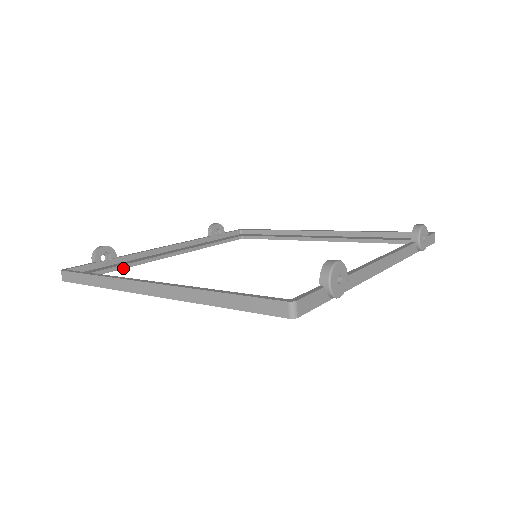
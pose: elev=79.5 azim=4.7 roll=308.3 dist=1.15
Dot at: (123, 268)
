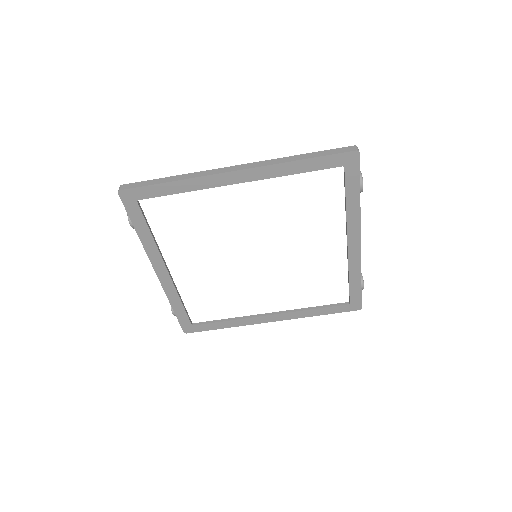
Dot at: (149, 228)
